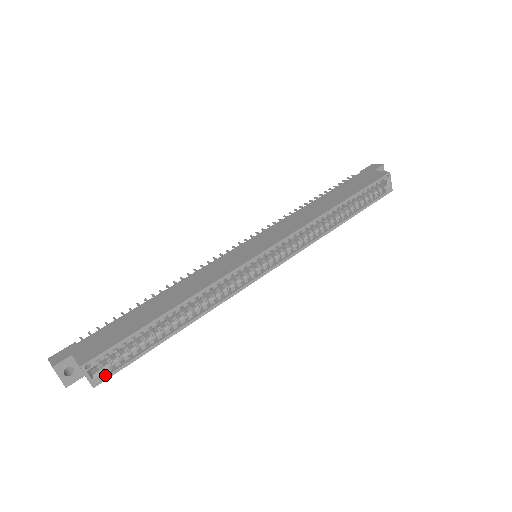
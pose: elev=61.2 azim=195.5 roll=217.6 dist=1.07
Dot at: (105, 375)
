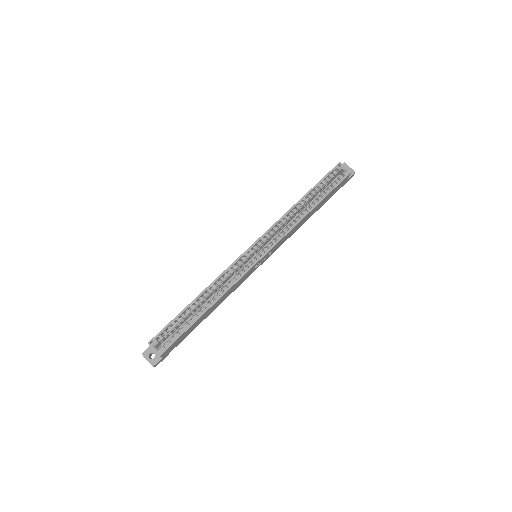
Dot at: (165, 348)
